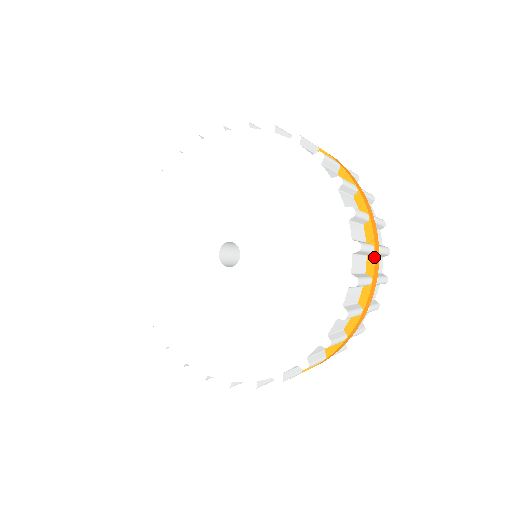
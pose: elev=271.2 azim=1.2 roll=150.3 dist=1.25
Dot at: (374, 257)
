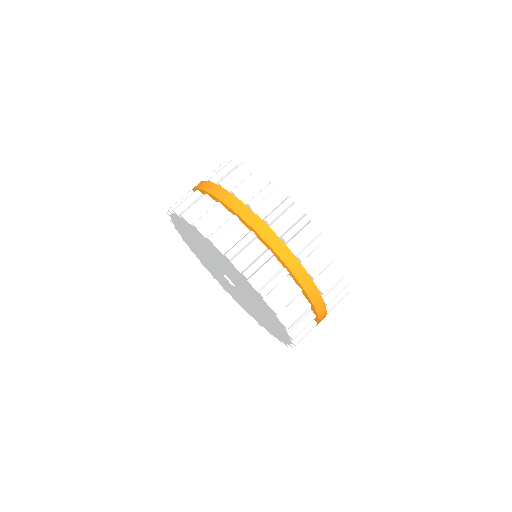
Dot at: (277, 256)
